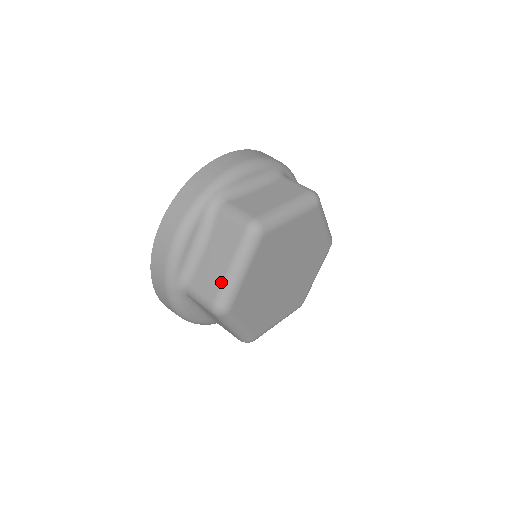
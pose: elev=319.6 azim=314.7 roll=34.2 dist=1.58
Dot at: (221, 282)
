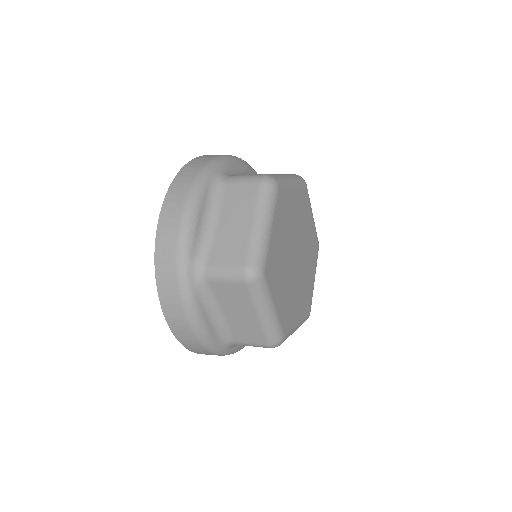
Dot at: (274, 174)
